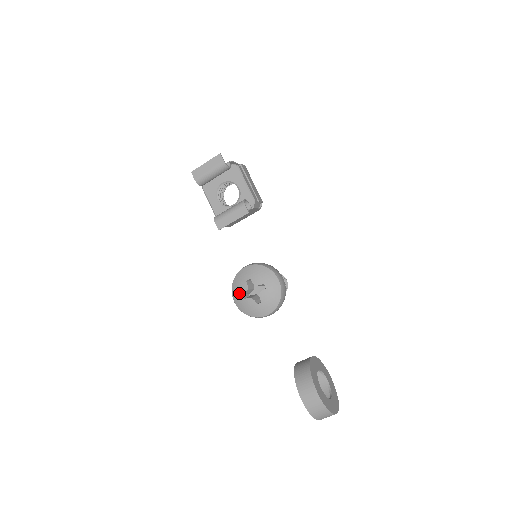
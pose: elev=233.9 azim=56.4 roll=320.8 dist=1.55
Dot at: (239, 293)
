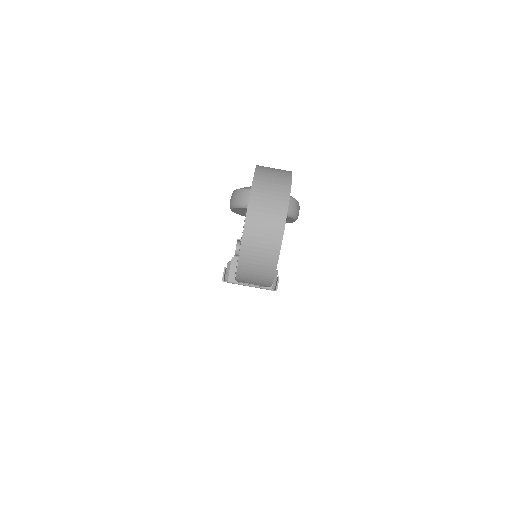
Dot at: occluded
